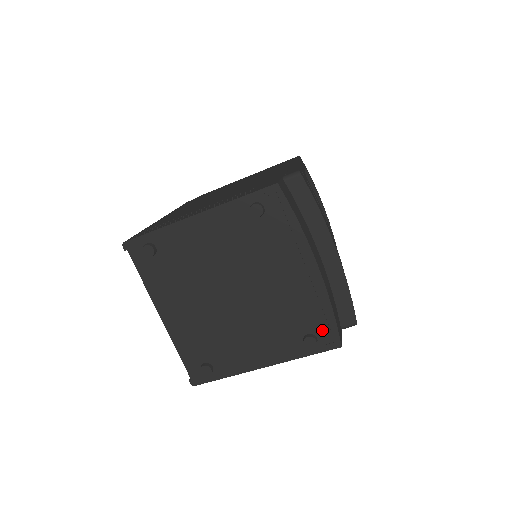
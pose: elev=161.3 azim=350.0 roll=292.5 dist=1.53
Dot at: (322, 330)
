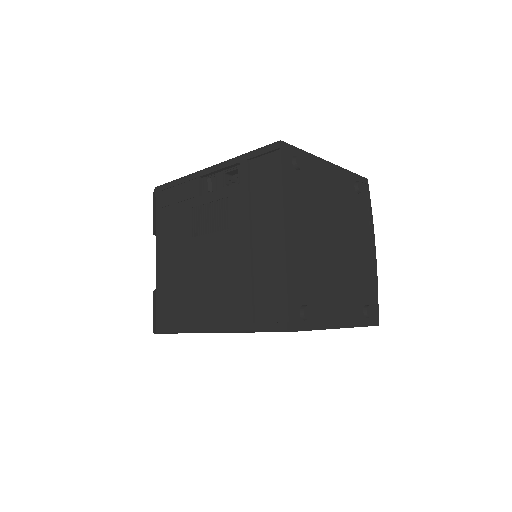
Dot at: (372, 305)
